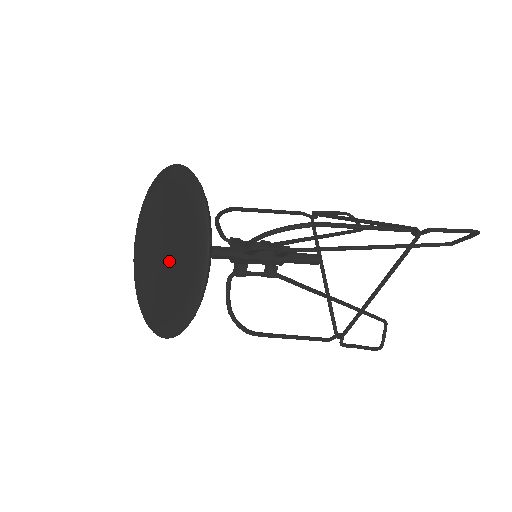
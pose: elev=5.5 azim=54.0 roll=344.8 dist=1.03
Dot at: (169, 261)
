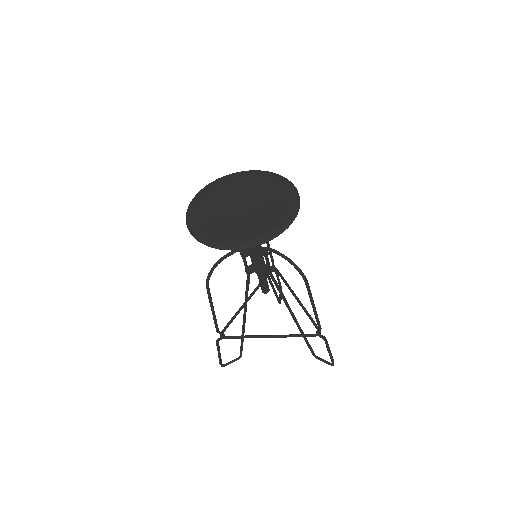
Dot at: (241, 213)
